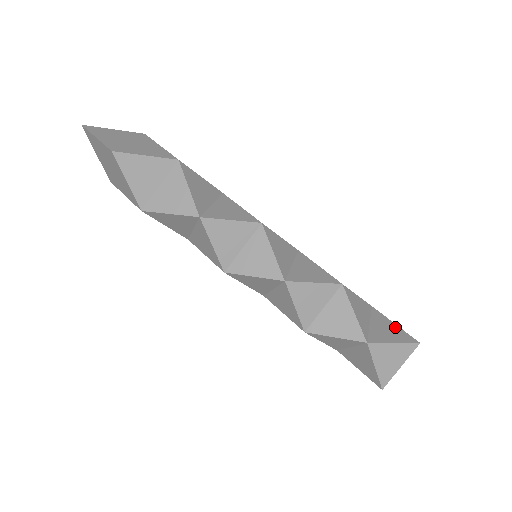
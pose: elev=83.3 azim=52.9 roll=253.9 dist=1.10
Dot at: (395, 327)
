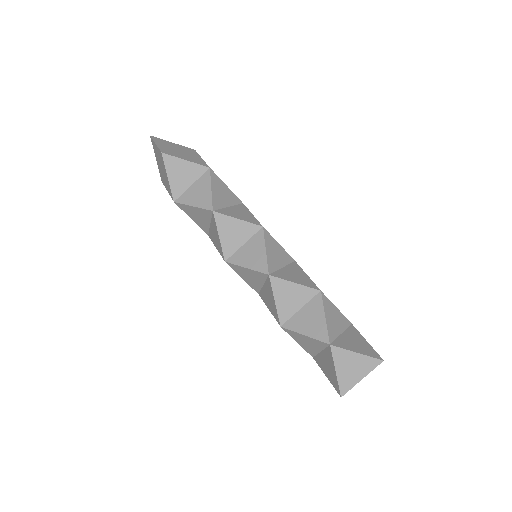
Dot at: (365, 343)
